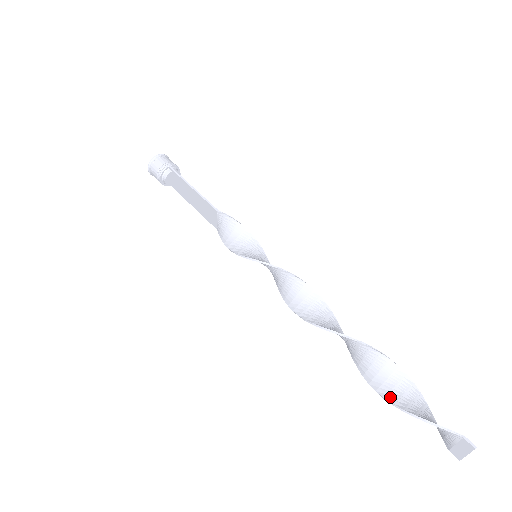
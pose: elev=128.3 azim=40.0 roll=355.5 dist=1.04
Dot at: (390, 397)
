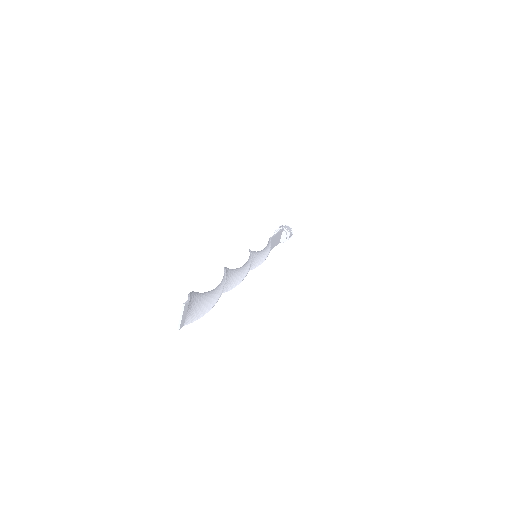
Dot at: occluded
